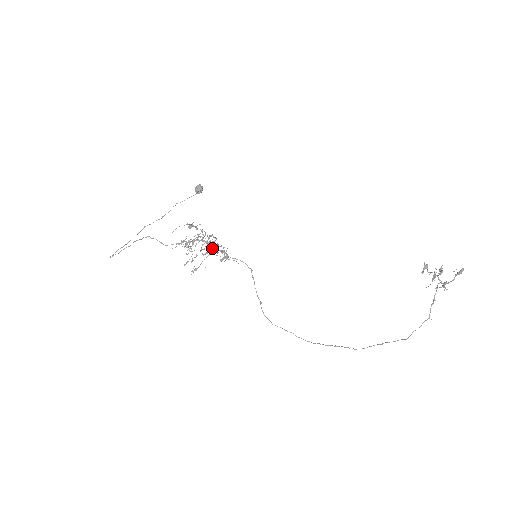
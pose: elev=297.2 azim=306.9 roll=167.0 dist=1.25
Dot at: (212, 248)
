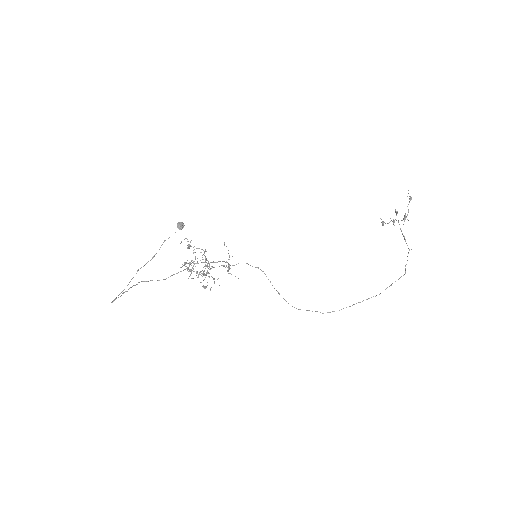
Dot at: (212, 267)
